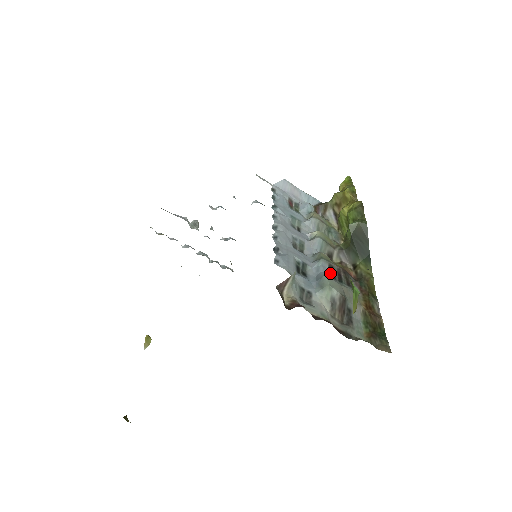
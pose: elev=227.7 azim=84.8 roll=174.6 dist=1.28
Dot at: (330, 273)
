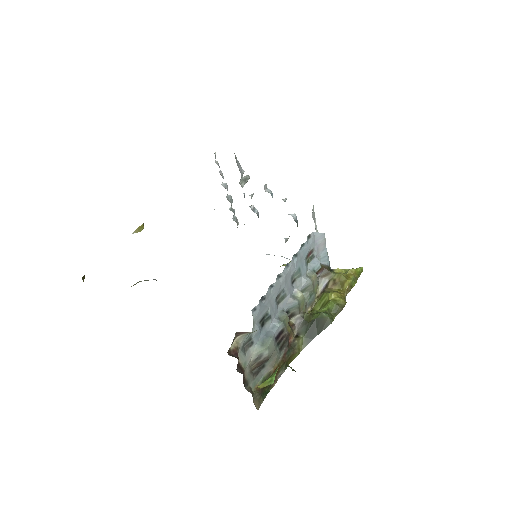
Dot at: (278, 335)
